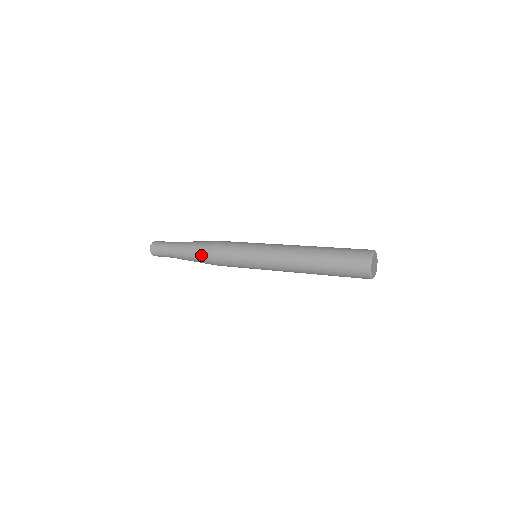
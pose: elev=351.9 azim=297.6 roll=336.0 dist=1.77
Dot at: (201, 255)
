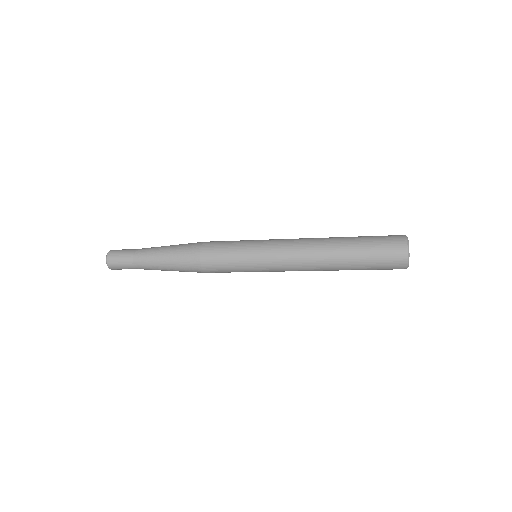
Dot at: (183, 260)
